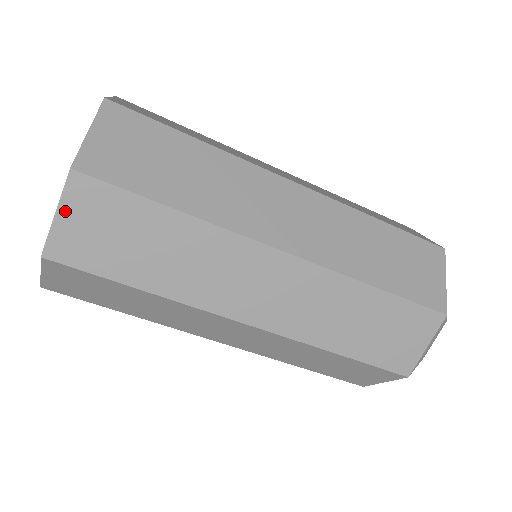
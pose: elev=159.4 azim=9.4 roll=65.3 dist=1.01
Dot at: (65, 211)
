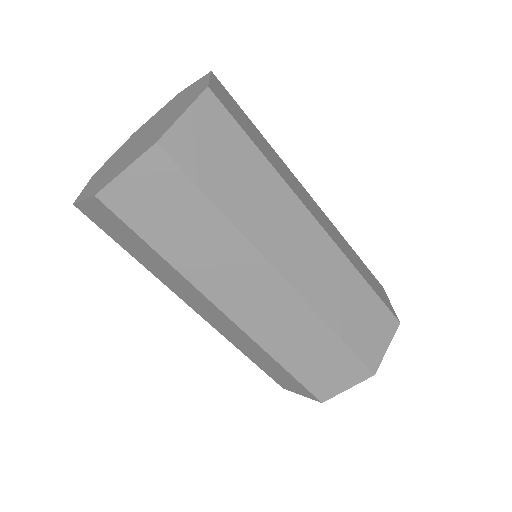
Dot at: (89, 204)
